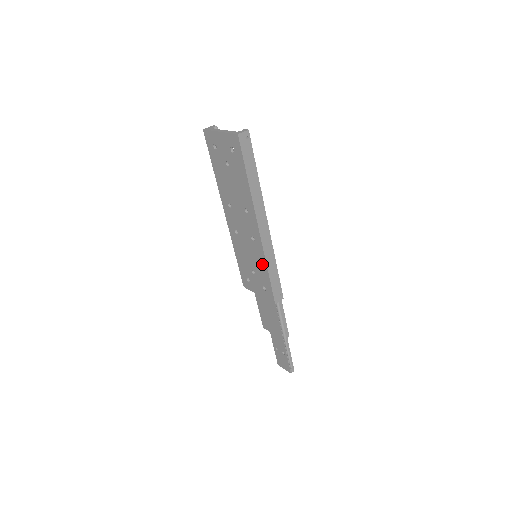
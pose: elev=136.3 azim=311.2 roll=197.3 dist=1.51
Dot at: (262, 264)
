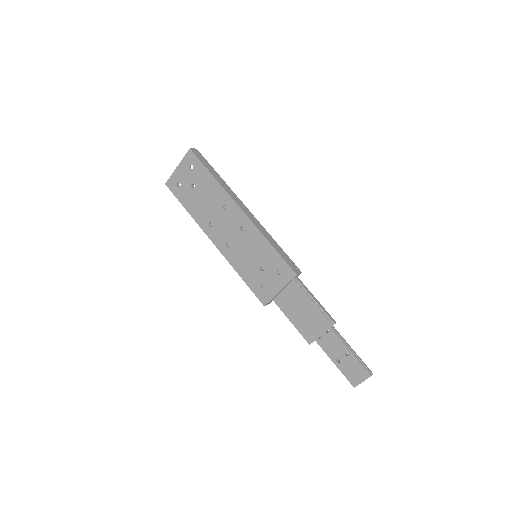
Dot at: (263, 244)
